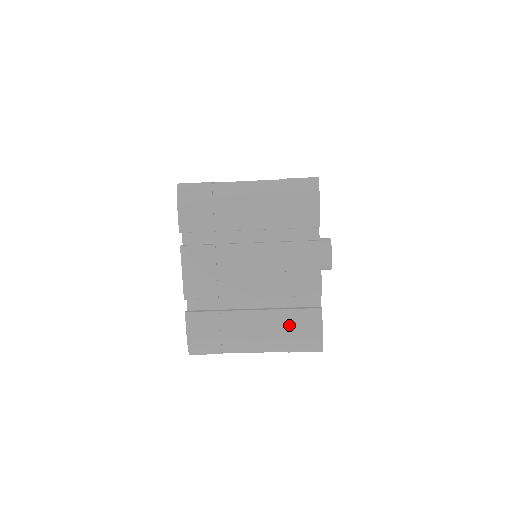
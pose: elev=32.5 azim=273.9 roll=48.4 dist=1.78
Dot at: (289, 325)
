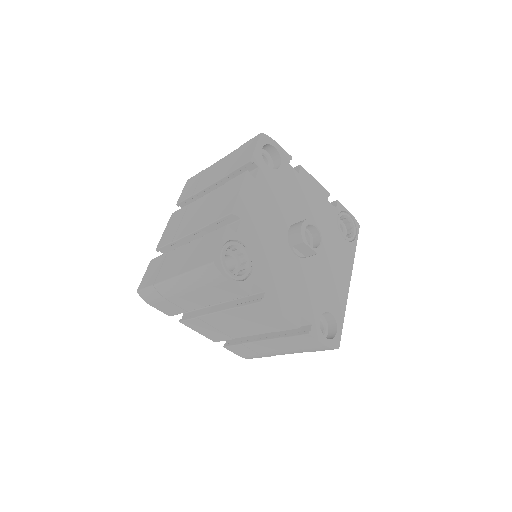
Dot at: (295, 344)
